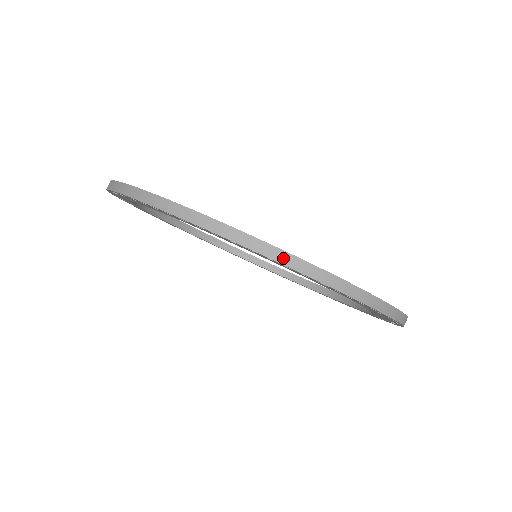
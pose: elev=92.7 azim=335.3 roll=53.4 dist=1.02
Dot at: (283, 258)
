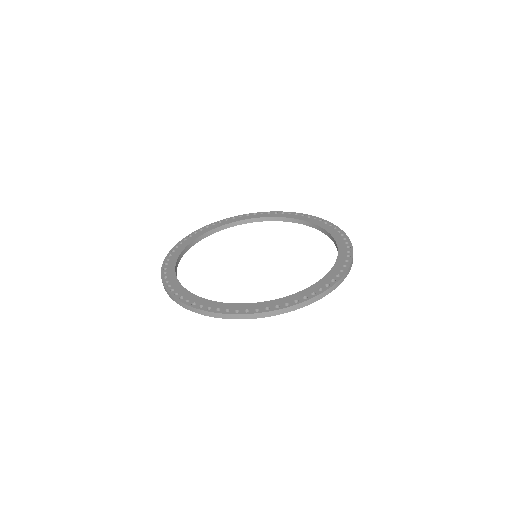
Dot at: (344, 277)
